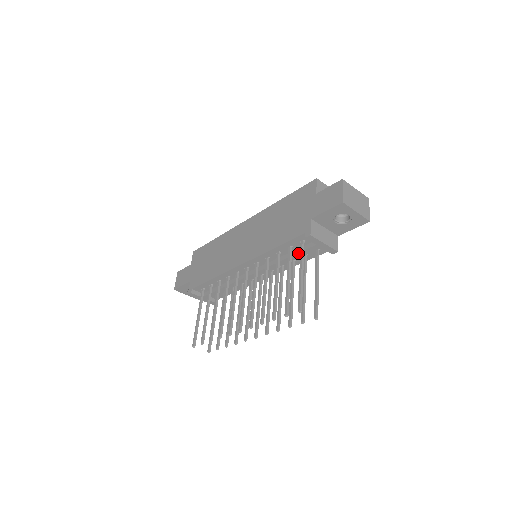
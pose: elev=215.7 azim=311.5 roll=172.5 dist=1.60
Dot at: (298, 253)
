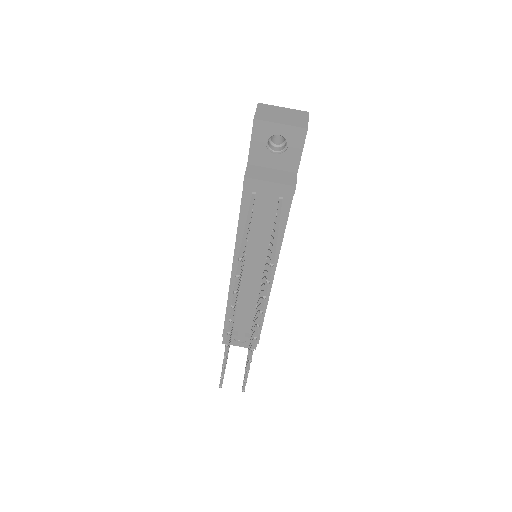
Dot at: (260, 214)
